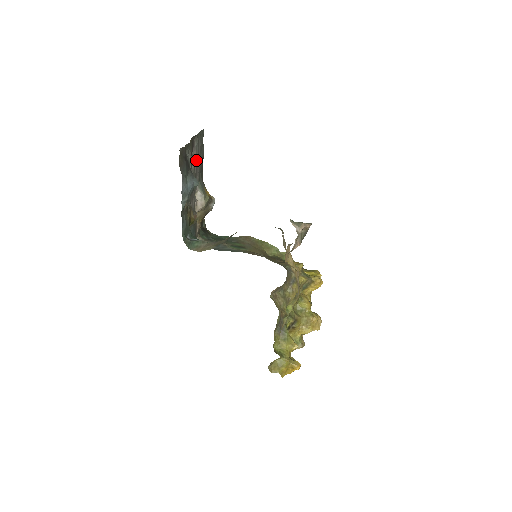
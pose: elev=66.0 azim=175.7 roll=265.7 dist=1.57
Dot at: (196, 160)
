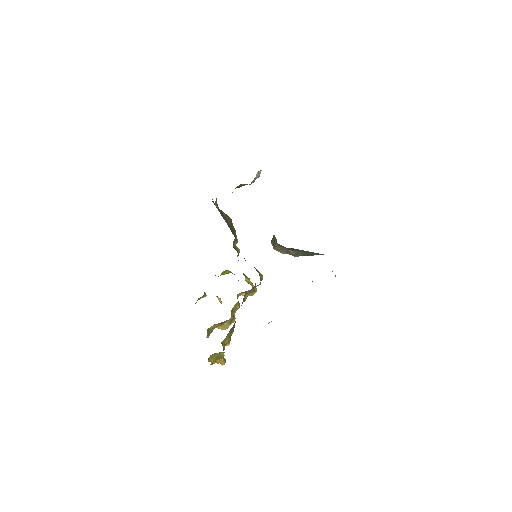
Dot at: occluded
